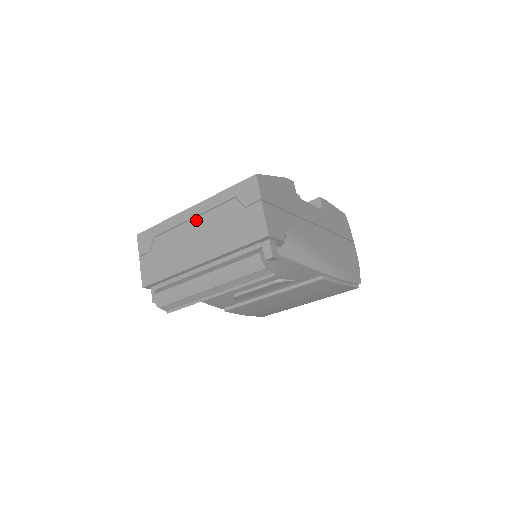
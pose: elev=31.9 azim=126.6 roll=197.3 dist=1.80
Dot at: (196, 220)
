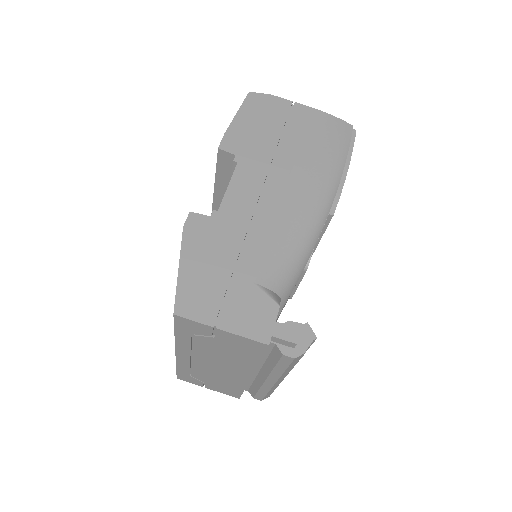
Dot at: (195, 358)
